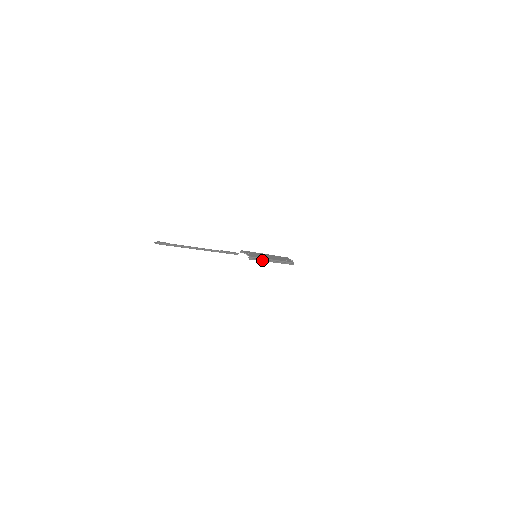
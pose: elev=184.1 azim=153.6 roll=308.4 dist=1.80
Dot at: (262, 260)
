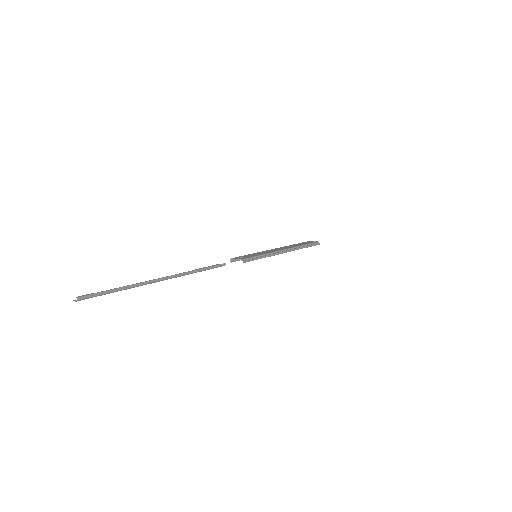
Dot at: (266, 256)
